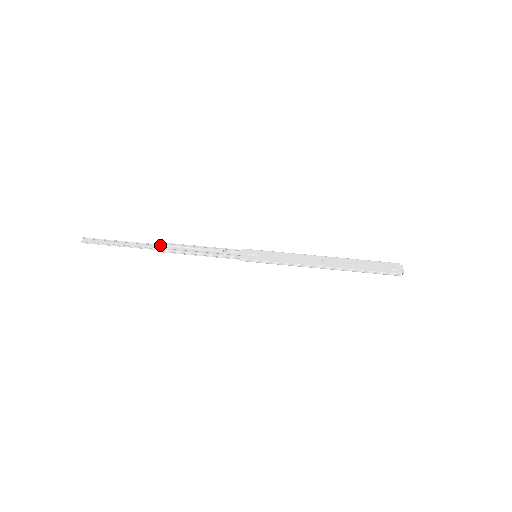
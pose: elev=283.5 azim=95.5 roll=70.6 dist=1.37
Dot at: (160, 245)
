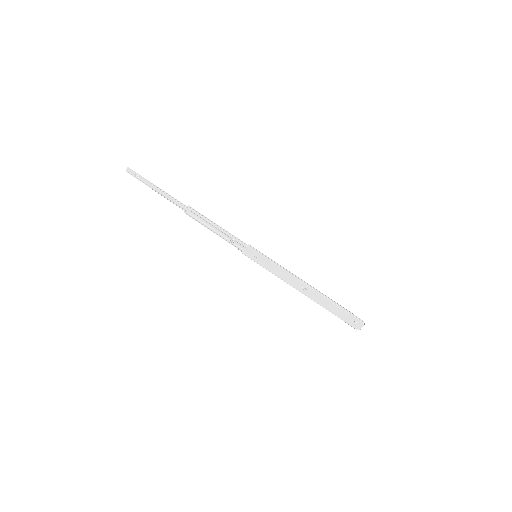
Dot at: (186, 207)
